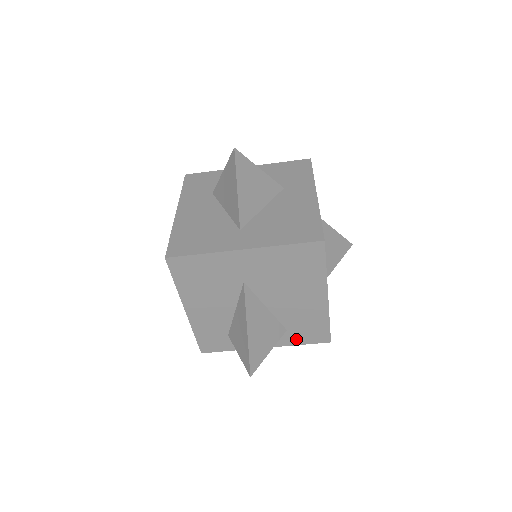
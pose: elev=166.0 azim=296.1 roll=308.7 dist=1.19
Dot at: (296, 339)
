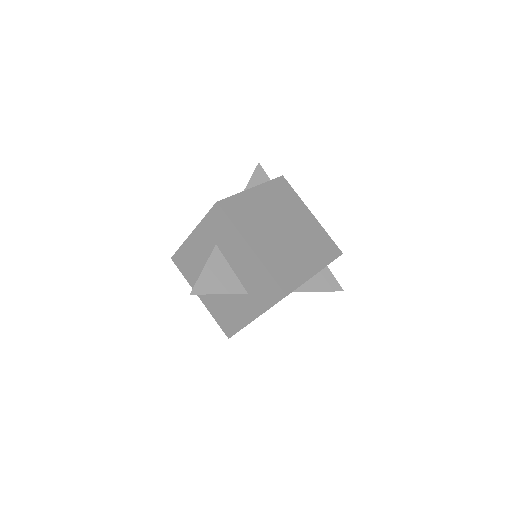
Dot at: occluded
